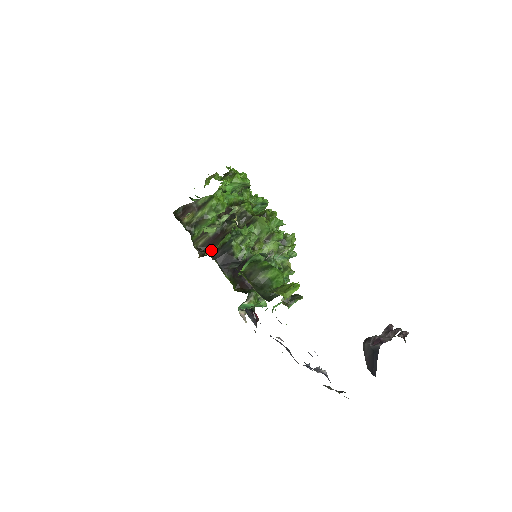
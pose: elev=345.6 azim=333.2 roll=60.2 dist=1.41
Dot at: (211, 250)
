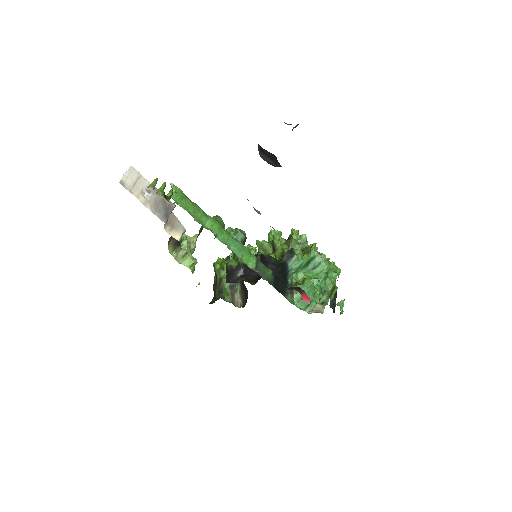
Dot at: occluded
